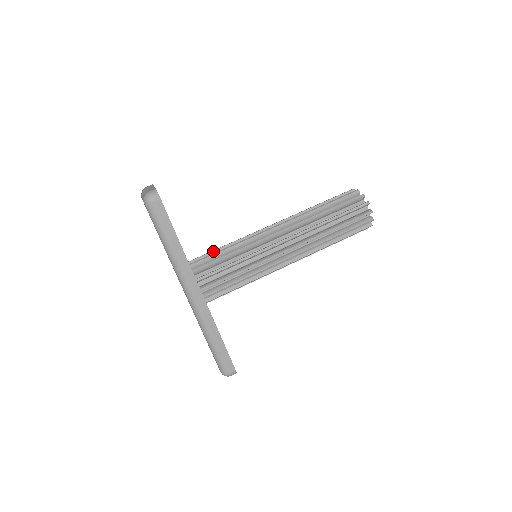
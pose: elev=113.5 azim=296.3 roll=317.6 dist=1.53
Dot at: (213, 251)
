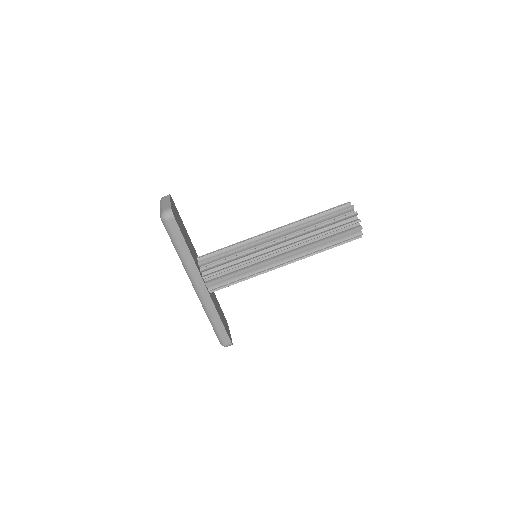
Dot at: (219, 251)
